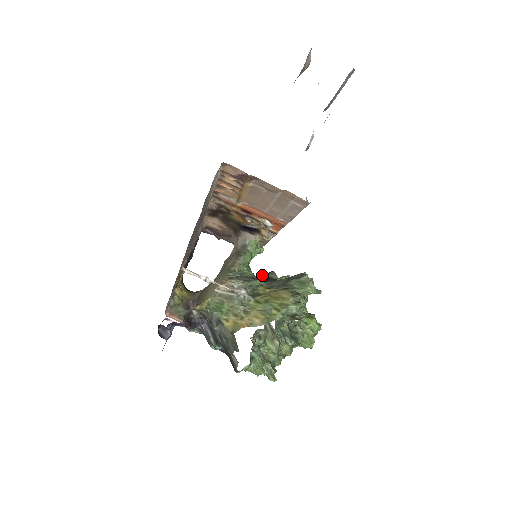
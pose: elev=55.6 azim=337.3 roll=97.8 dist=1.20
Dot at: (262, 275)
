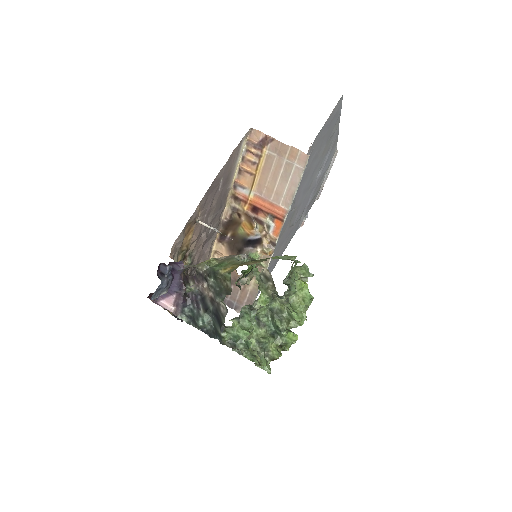
Dot at: occluded
